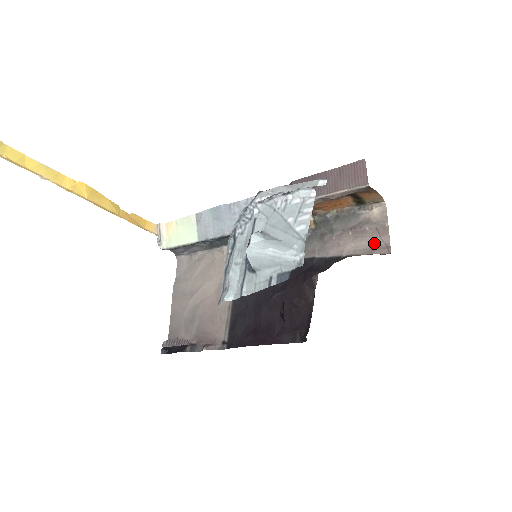
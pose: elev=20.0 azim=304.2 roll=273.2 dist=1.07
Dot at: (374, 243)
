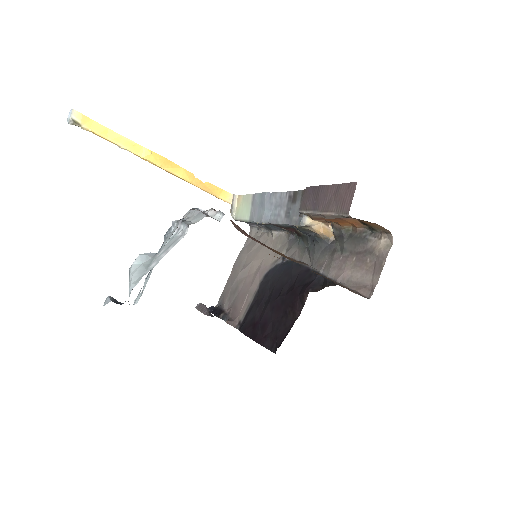
Dot at: (365, 279)
